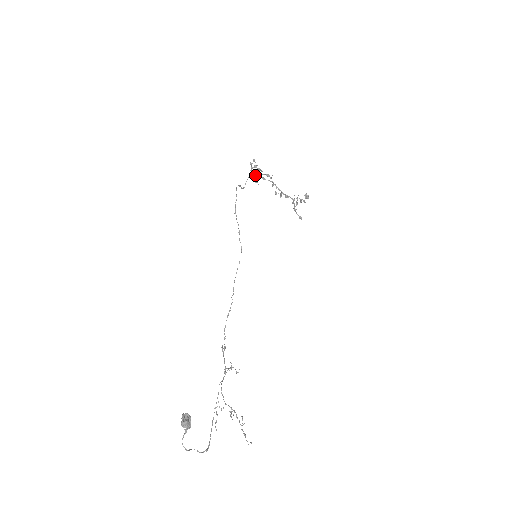
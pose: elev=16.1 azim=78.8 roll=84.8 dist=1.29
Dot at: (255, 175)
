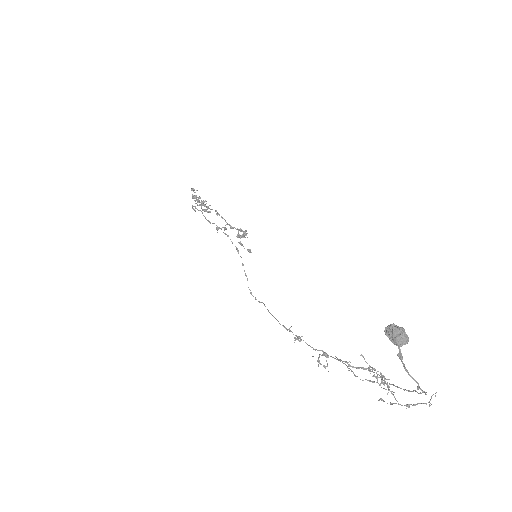
Dot at: (201, 201)
